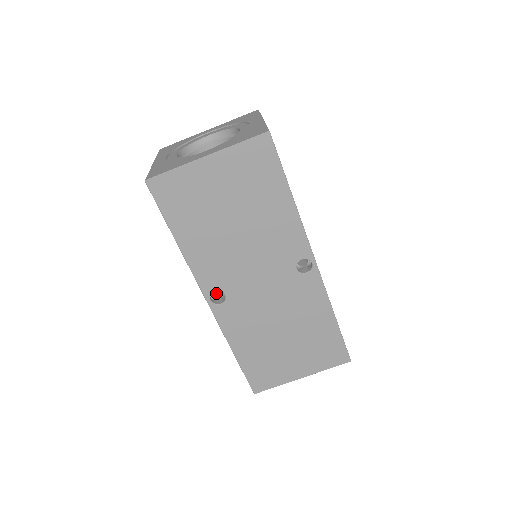
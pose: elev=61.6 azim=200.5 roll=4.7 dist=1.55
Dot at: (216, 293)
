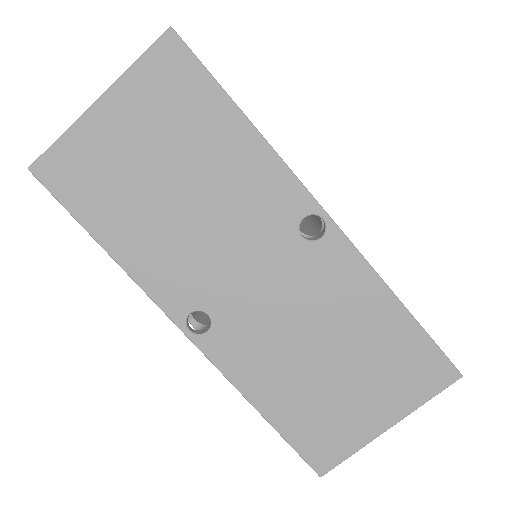
Dot at: (204, 322)
